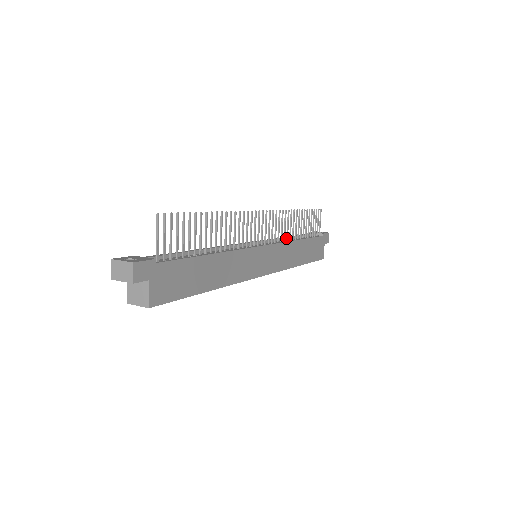
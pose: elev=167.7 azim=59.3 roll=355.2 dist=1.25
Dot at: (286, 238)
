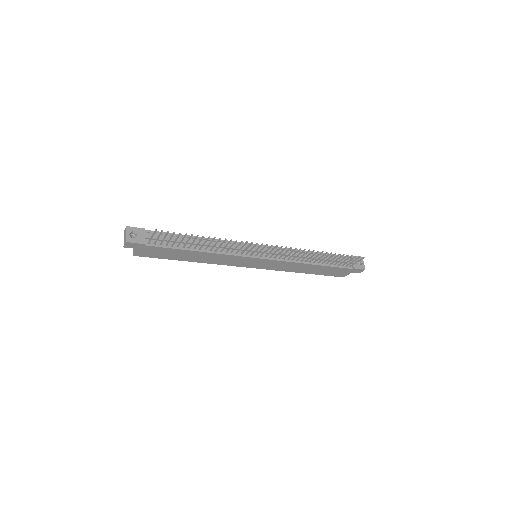
Dot at: (297, 259)
